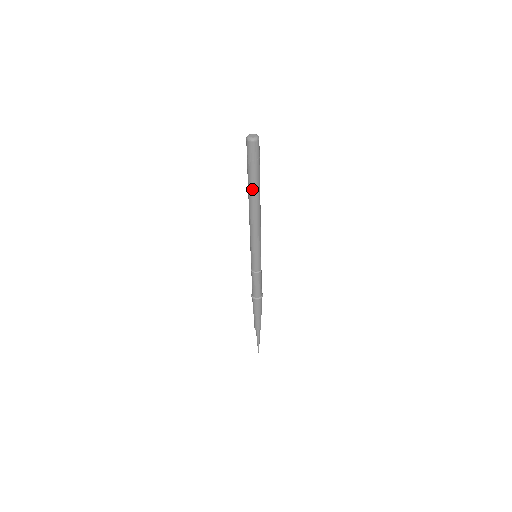
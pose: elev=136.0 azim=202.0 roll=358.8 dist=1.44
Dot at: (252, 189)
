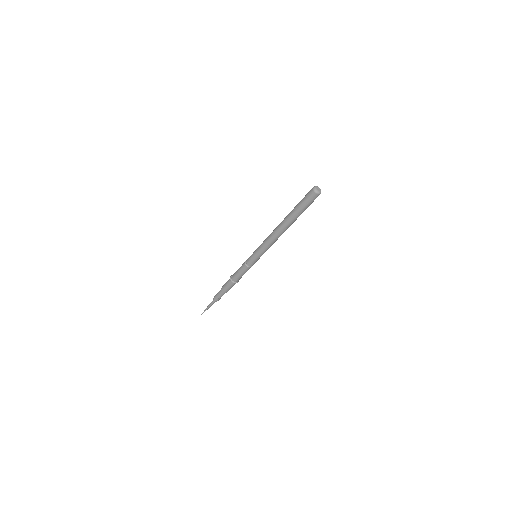
Dot at: (291, 218)
